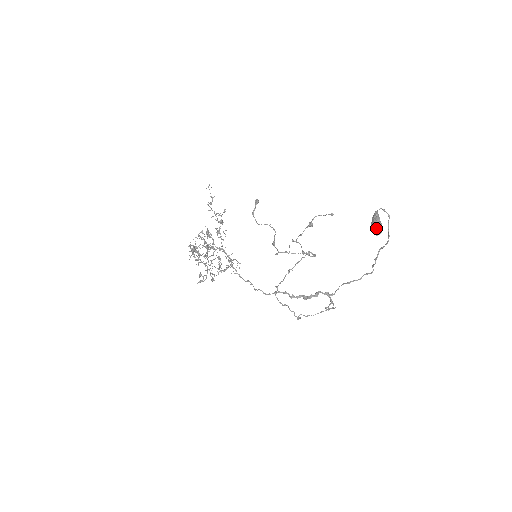
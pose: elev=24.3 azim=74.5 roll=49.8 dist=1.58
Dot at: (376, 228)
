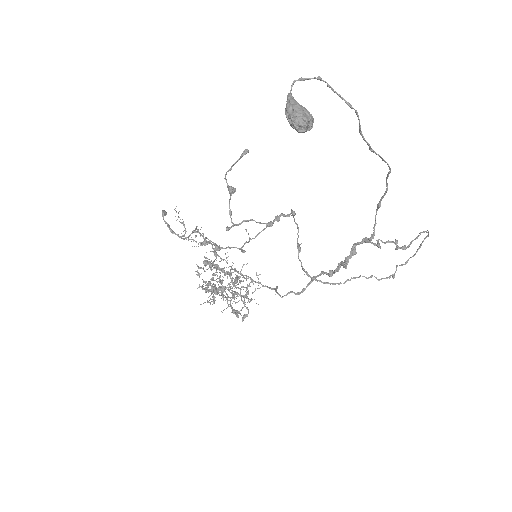
Dot at: (292, 123)
